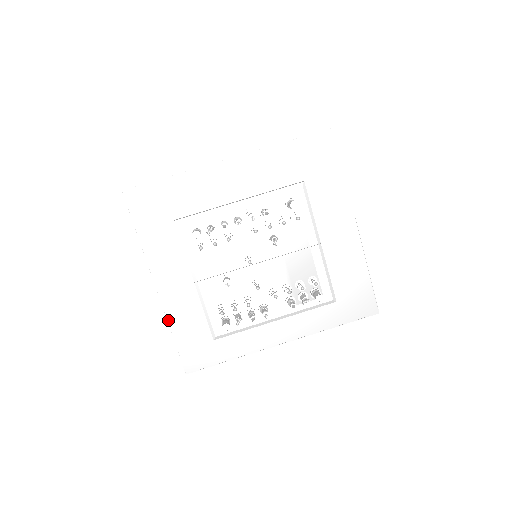
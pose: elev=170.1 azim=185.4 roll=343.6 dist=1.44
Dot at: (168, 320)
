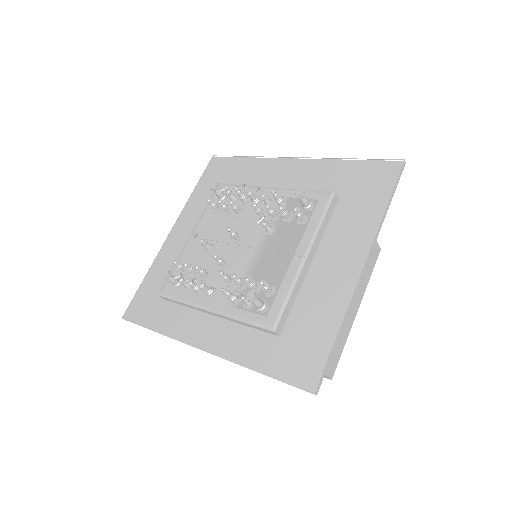
Dot at: (154, 263)
